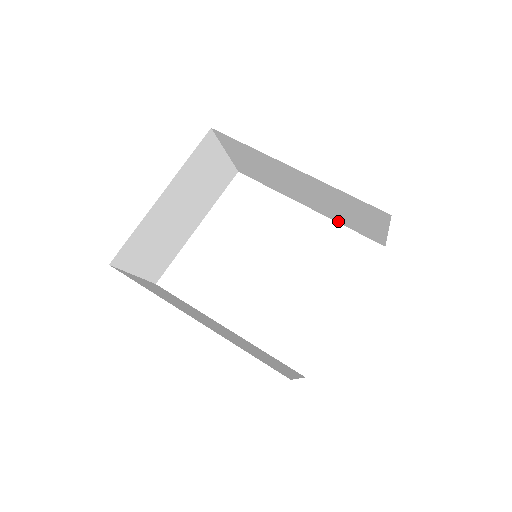
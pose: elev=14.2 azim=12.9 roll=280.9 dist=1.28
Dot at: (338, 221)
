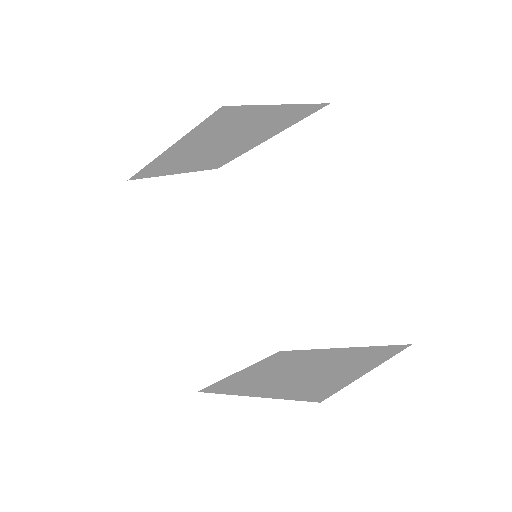
Dot at: occluded
